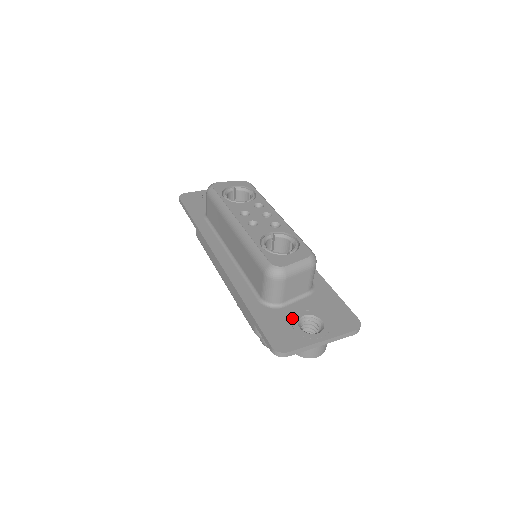
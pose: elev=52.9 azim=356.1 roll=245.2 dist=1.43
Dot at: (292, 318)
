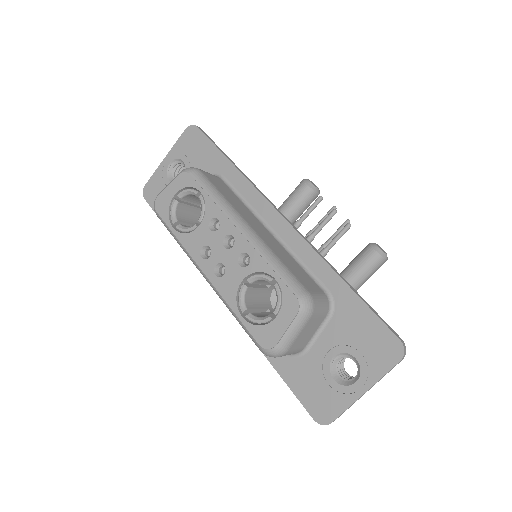
Dot at: (322, 366)
